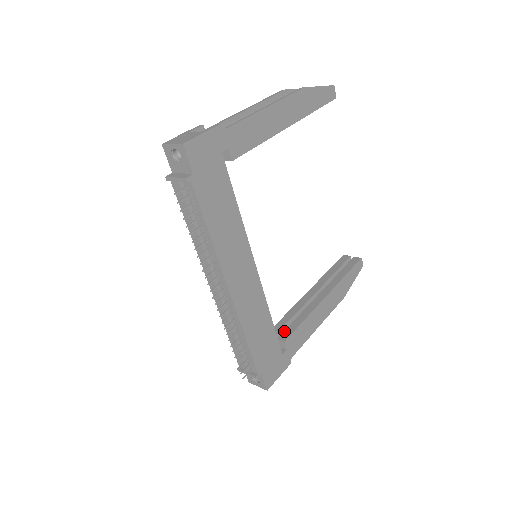
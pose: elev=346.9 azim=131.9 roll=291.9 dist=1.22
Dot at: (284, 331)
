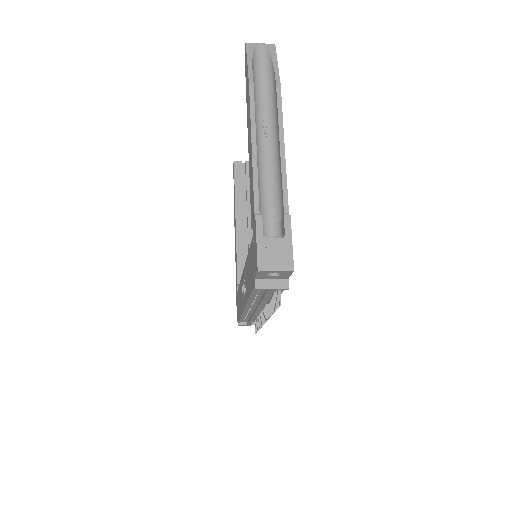
Dot at: occluded
